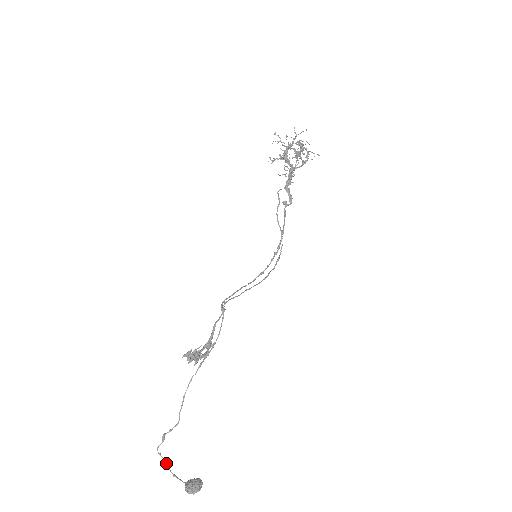
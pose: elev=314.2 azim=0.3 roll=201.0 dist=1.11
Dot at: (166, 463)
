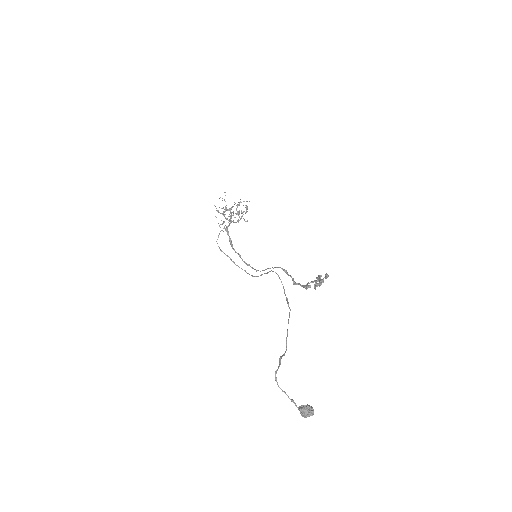
Dot at: (282, 390)
